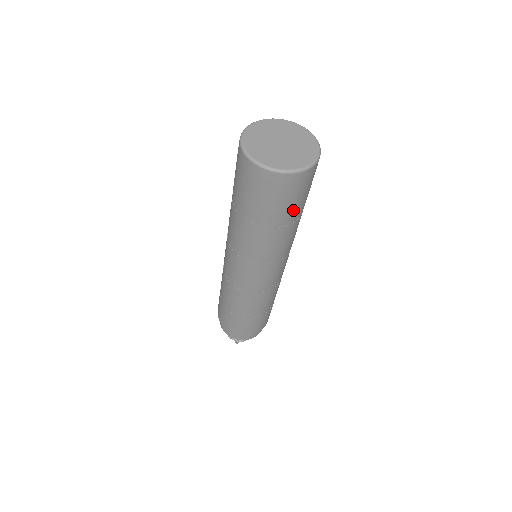
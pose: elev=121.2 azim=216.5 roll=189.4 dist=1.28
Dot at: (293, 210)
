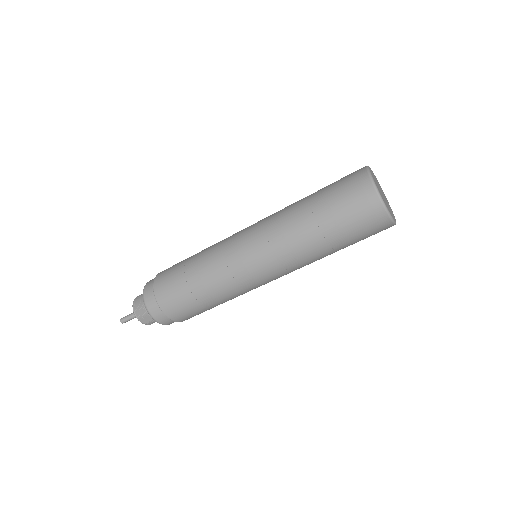
Dot at: (345, 234)
